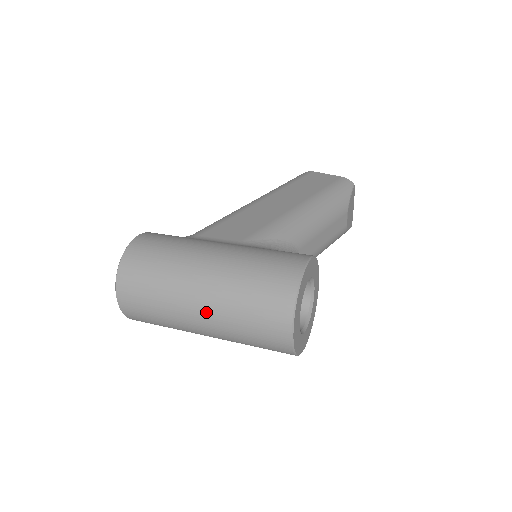
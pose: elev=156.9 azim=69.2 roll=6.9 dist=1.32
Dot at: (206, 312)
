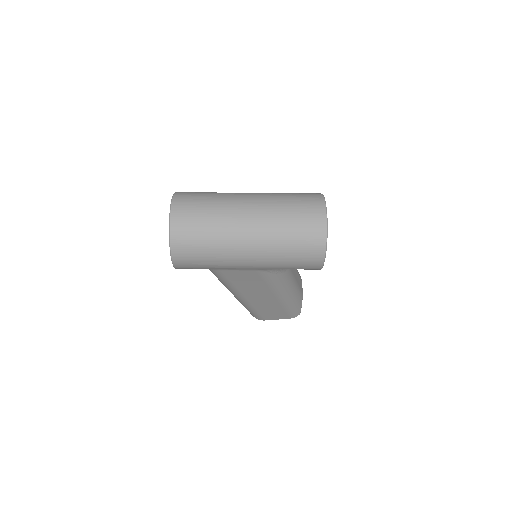
Dot at: (256, 207)
